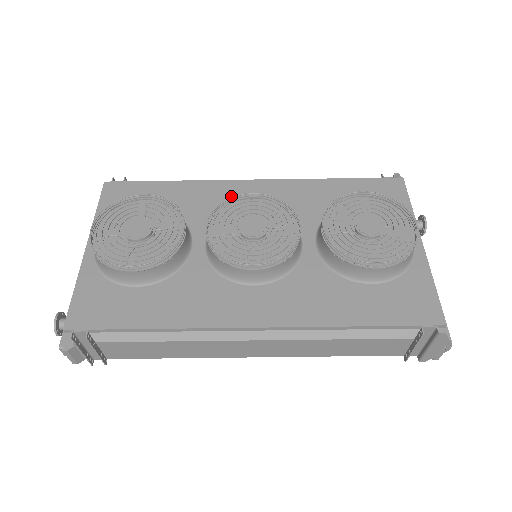
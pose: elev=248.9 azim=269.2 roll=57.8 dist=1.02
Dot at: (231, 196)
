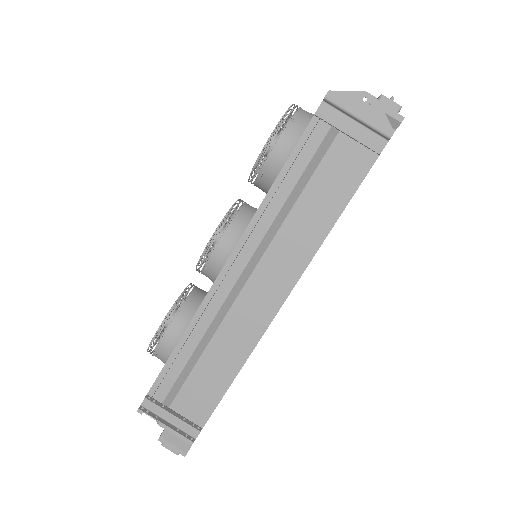
Dot at: occluded
